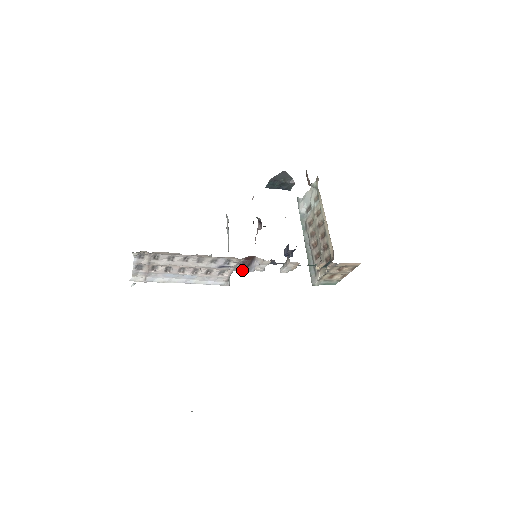
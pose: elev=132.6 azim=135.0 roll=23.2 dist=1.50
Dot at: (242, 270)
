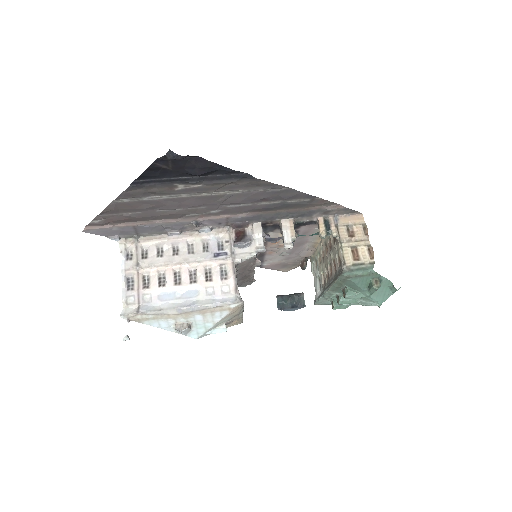
Dot at: (236, 242)
